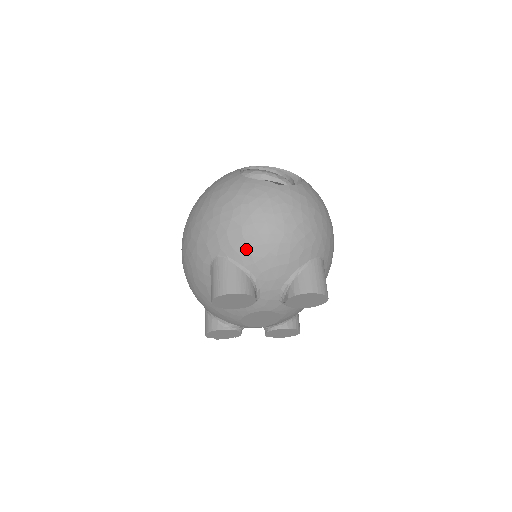
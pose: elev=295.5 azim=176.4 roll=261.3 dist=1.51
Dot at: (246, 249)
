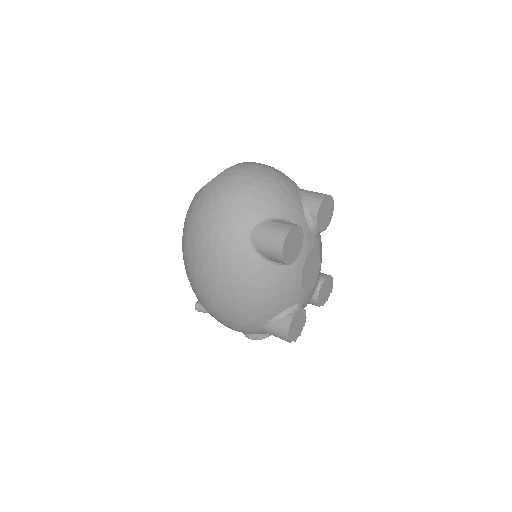
Dot at: (264, 204)
